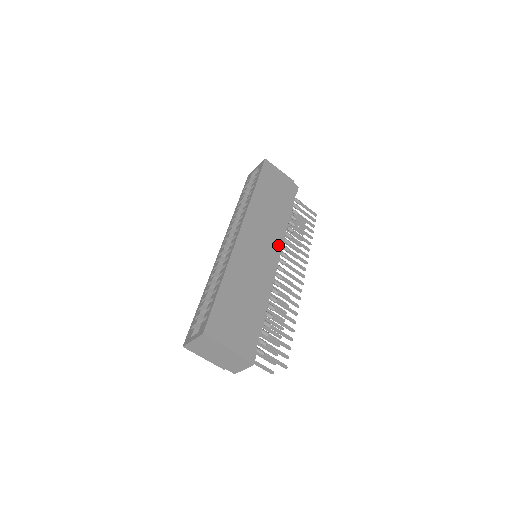
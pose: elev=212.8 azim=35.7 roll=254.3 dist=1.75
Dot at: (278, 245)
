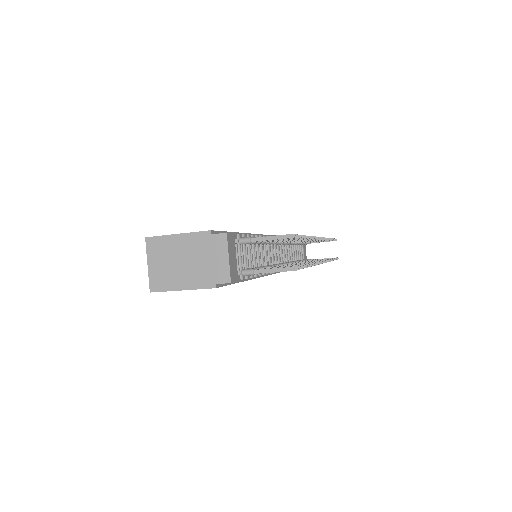
Dot at: occluded
